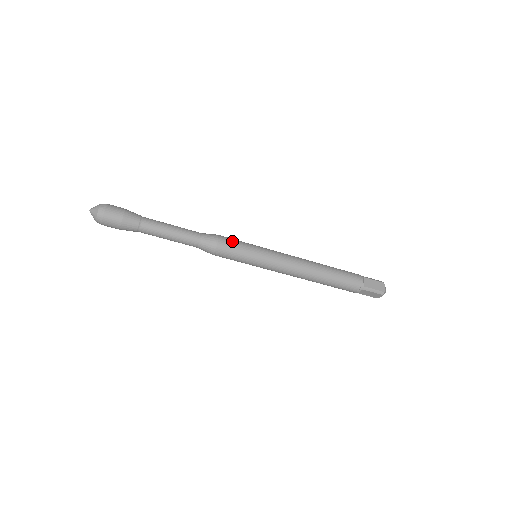
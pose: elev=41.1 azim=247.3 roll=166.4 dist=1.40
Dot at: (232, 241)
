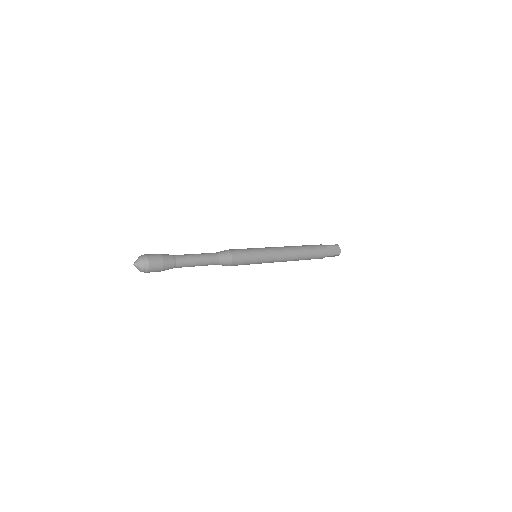
Dot at: (241, 253)
